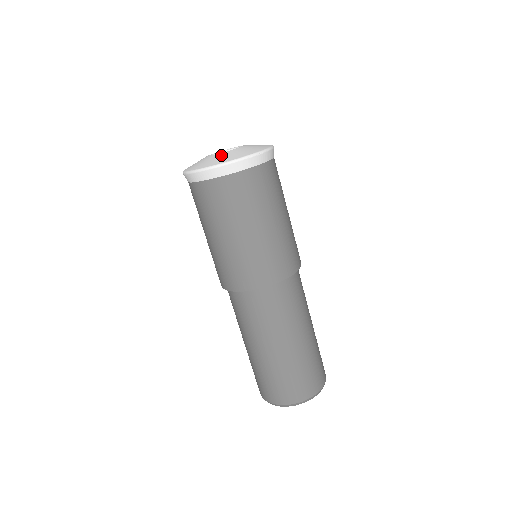
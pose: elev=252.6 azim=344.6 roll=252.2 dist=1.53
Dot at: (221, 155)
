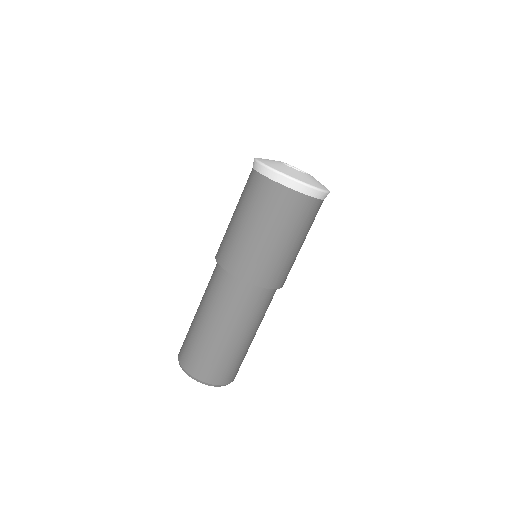
Dot at: (308, 176)
